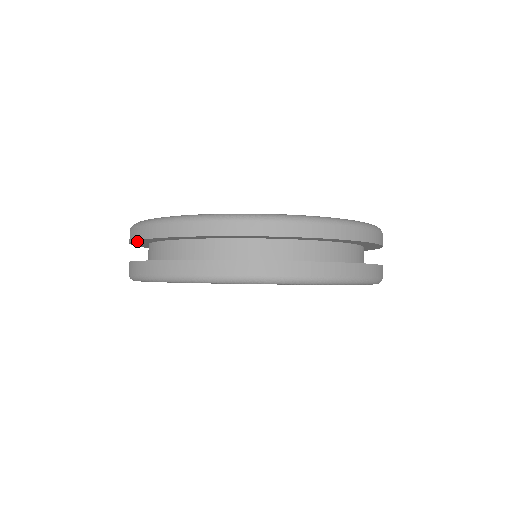
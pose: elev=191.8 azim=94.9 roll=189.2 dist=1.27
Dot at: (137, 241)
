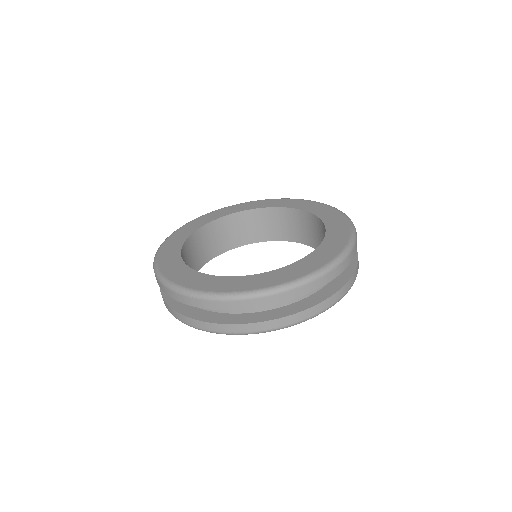
Dot at: occluded
